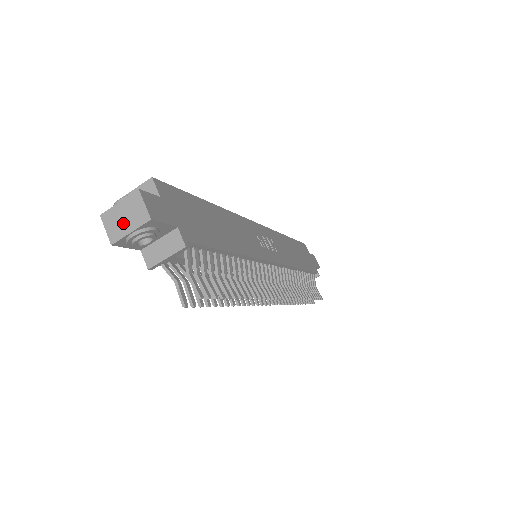
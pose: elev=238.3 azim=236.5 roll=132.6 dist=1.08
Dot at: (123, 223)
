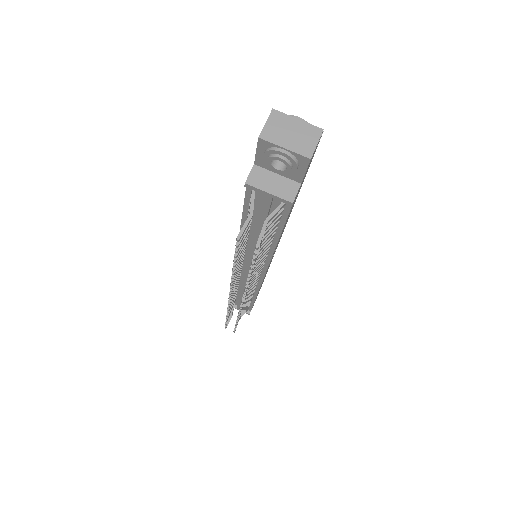
Dot at: (286, 135)
